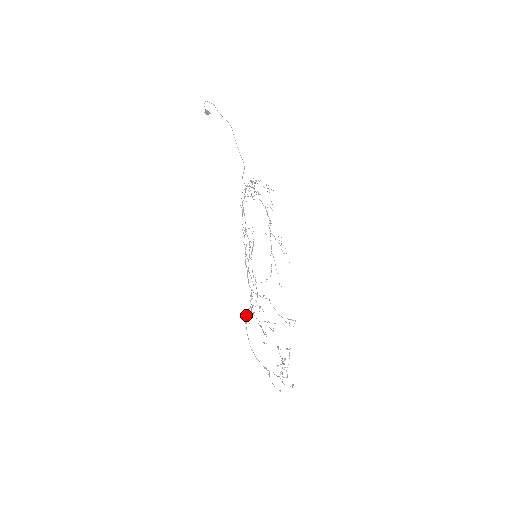
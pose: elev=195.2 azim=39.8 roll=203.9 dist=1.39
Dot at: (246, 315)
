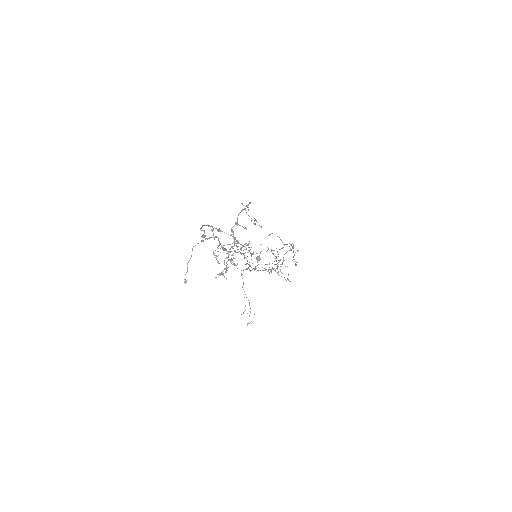
Dot at: (219, 230)
